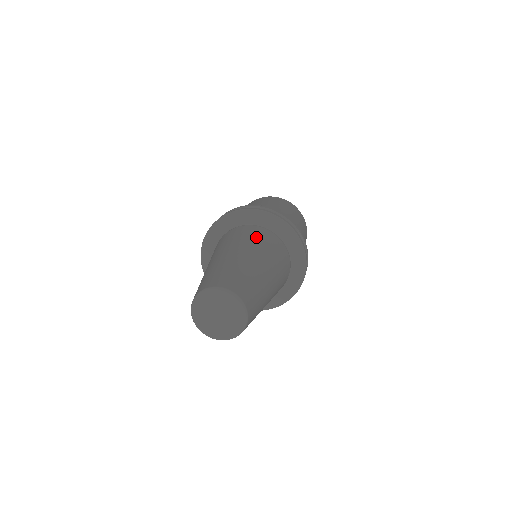
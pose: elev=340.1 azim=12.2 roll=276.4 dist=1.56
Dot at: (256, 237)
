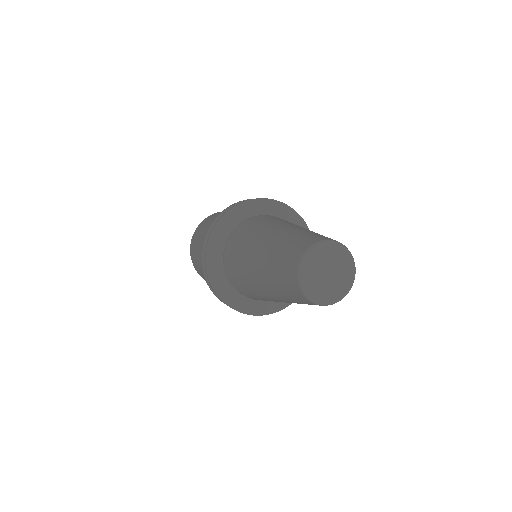
Dot at: occluded
